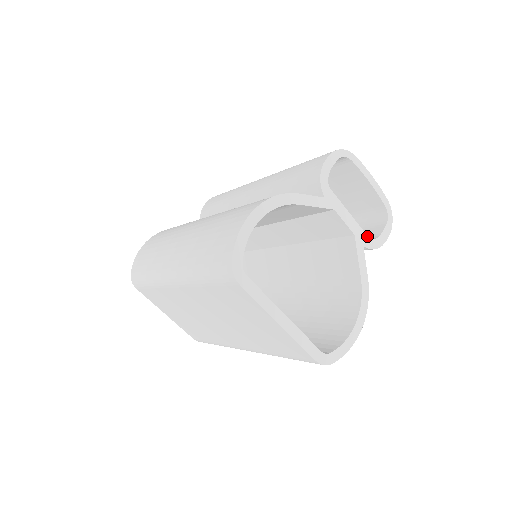
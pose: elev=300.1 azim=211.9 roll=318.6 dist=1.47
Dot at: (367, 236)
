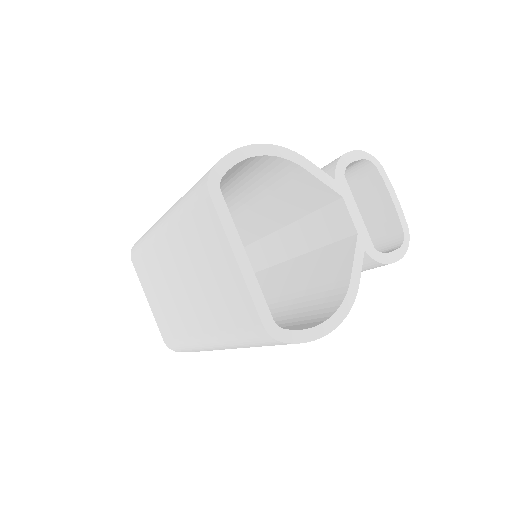
Dot at: (372, 244)
